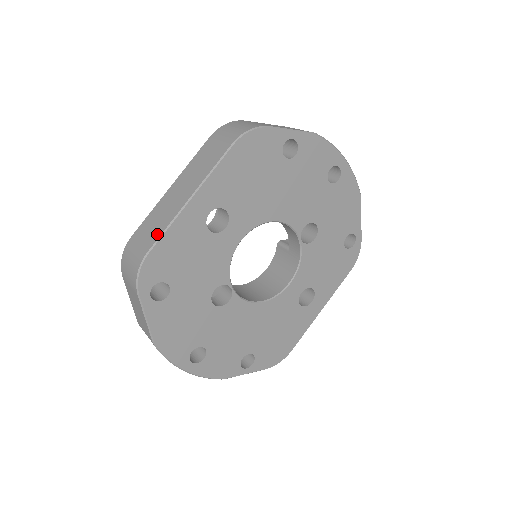
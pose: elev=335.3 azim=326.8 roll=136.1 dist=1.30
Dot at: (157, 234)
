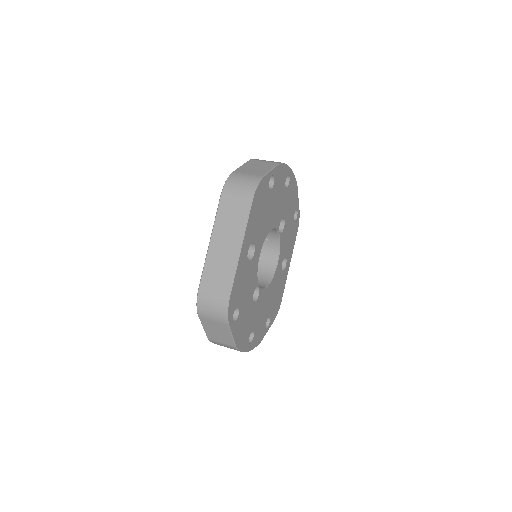
Dot at: (228, 282)
